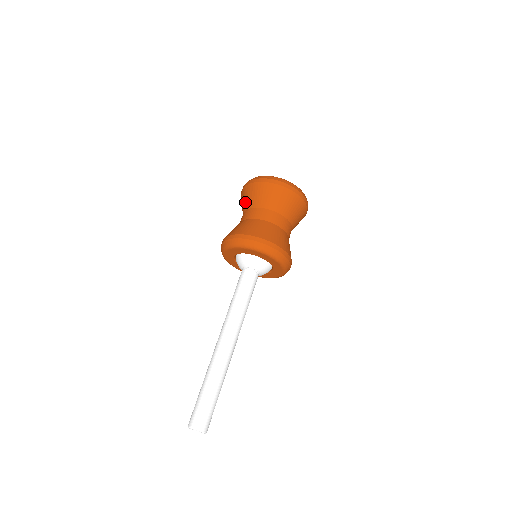
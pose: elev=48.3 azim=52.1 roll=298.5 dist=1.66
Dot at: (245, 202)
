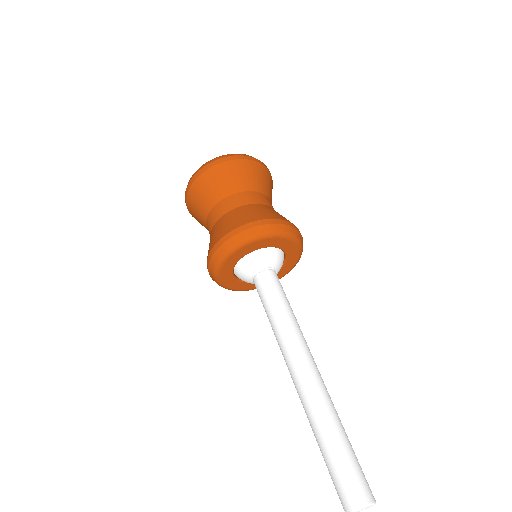
Dot at: (201, 224)
